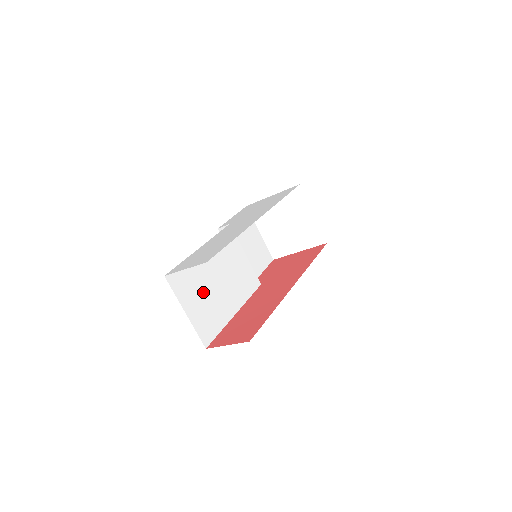
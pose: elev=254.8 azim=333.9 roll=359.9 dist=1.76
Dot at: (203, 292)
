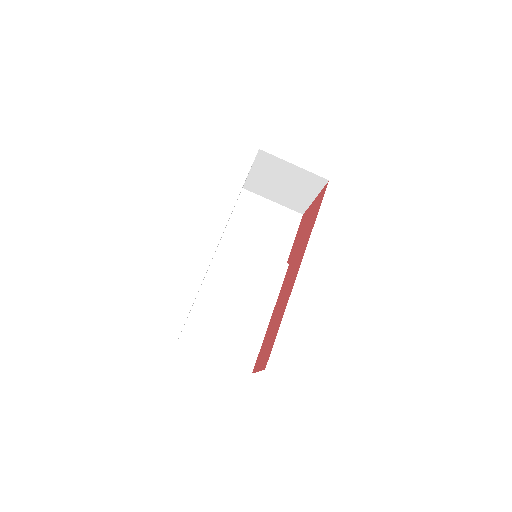
Dot at: (224, 326)
